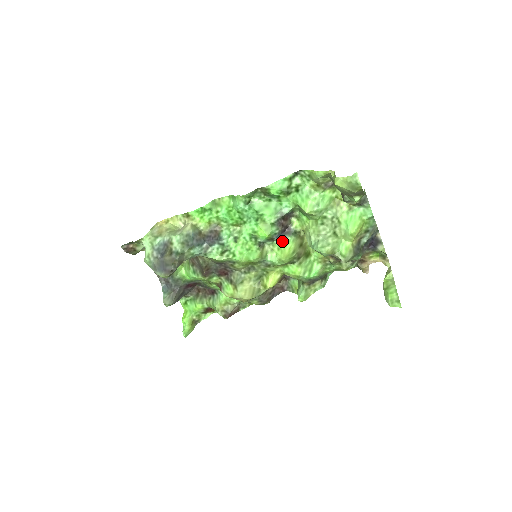
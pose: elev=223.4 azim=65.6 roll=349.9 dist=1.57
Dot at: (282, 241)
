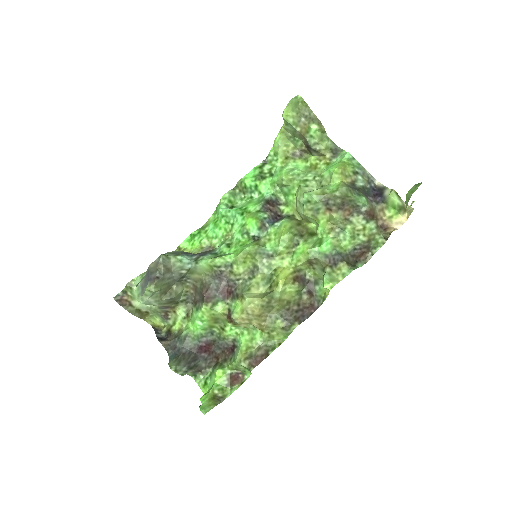
Dot at: (276, 226)
